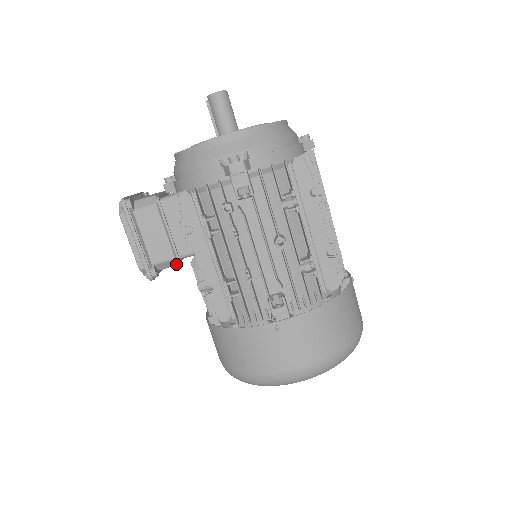
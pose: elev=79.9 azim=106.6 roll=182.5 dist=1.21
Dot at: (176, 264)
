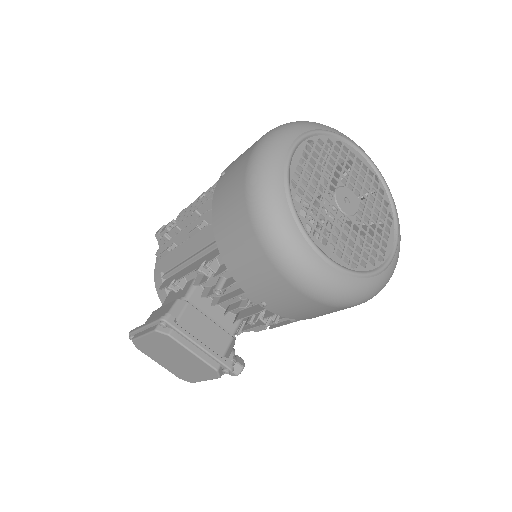
Dot at: (185, 304)
